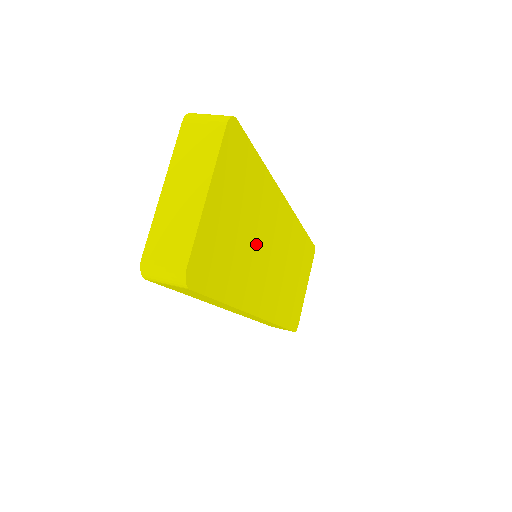
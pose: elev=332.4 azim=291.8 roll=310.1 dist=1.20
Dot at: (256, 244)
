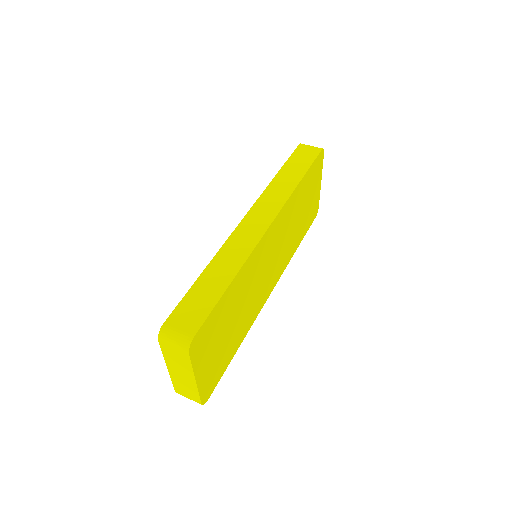
Dot at: (247, 300)
